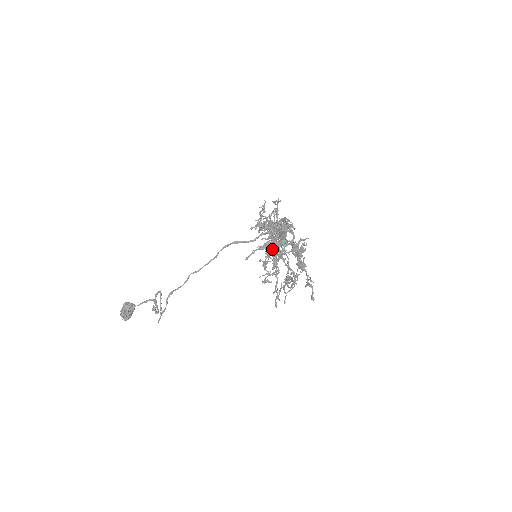
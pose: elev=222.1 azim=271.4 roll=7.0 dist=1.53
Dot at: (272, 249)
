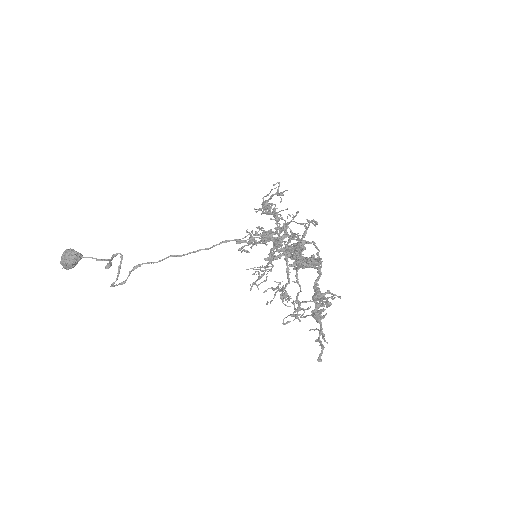
Dot at: (274, 246)
